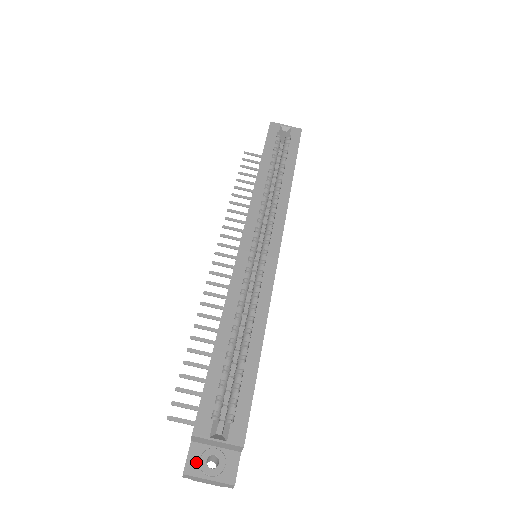
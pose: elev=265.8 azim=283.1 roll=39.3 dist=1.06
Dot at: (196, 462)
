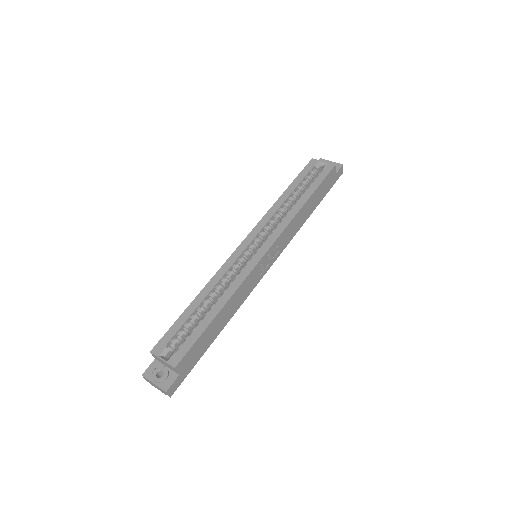
Dot at: (152, 371)
